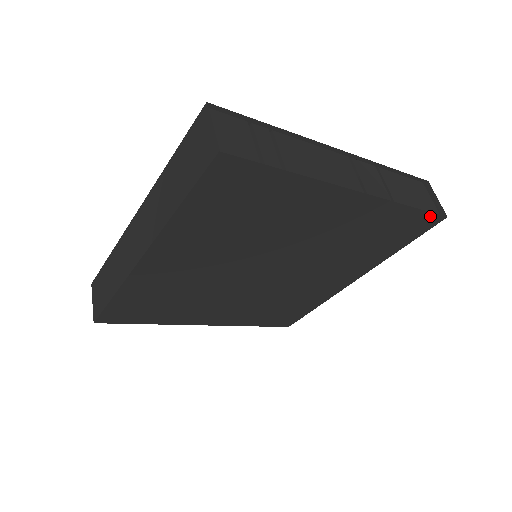
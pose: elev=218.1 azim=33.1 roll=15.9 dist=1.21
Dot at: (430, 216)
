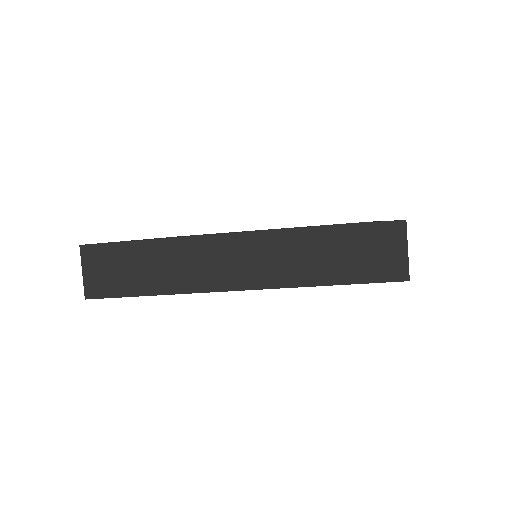
Dot at: occluded
